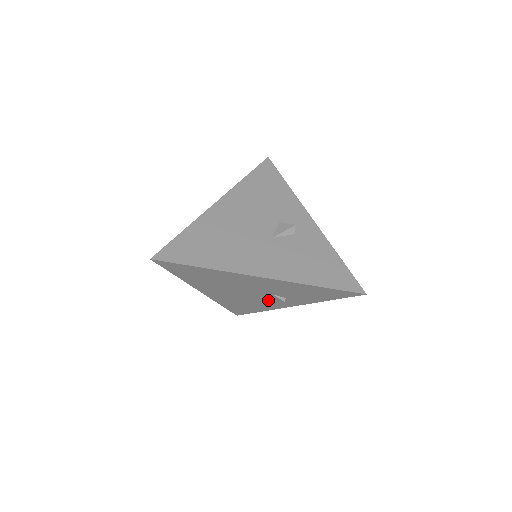
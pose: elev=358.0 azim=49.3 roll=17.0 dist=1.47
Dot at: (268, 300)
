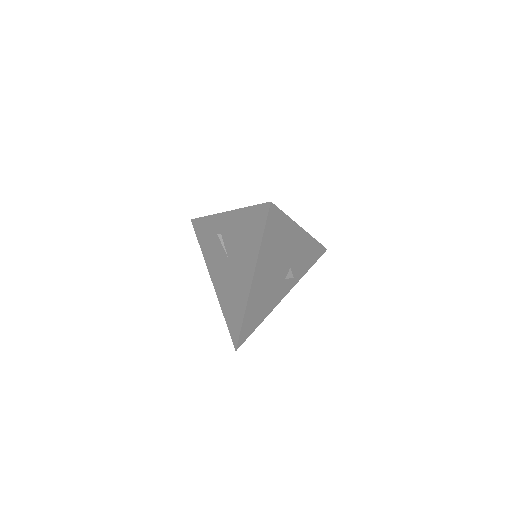
Dot at: (280, 286)
